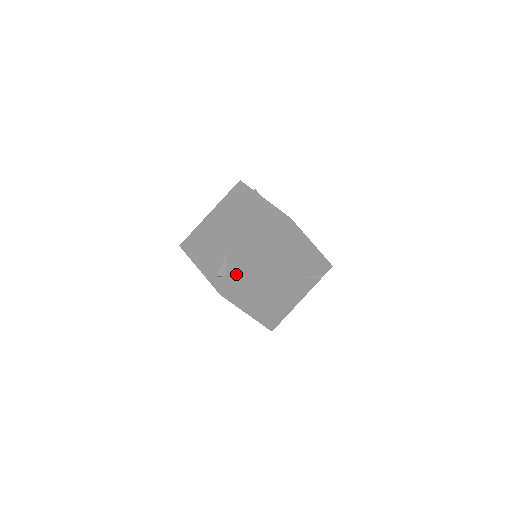
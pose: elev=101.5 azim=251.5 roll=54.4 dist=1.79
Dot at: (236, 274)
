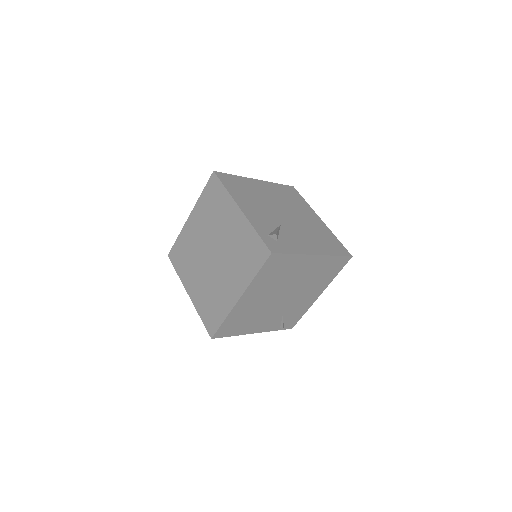
Dot at: (293, 251)
